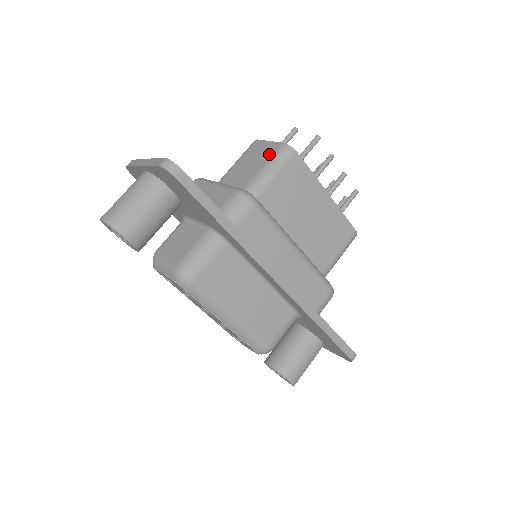
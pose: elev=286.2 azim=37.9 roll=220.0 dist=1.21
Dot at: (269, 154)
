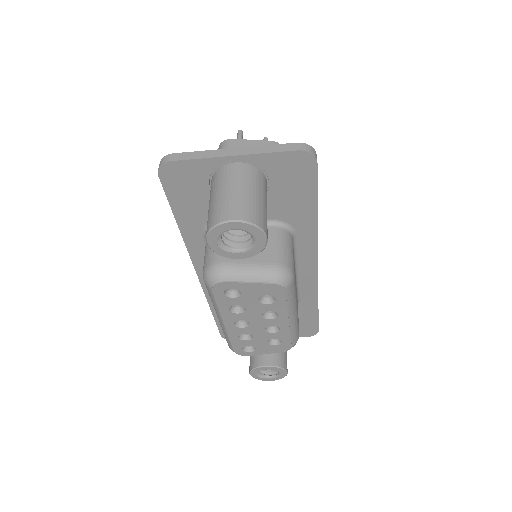
Dot at: occluded
